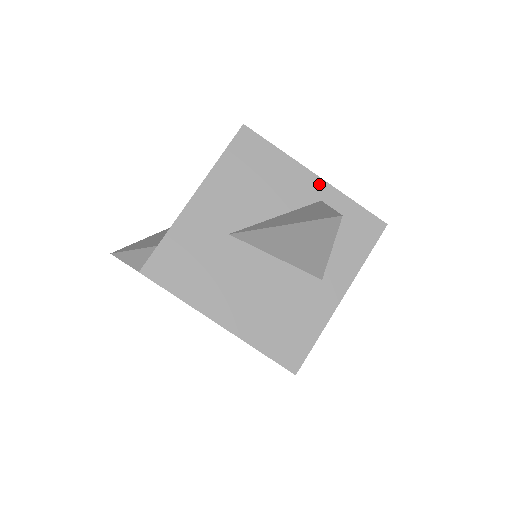
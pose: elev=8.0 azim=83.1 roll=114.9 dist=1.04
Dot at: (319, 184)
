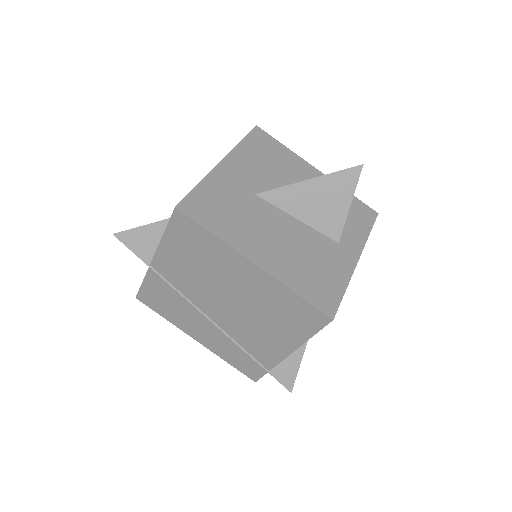
Dot at: occluded
